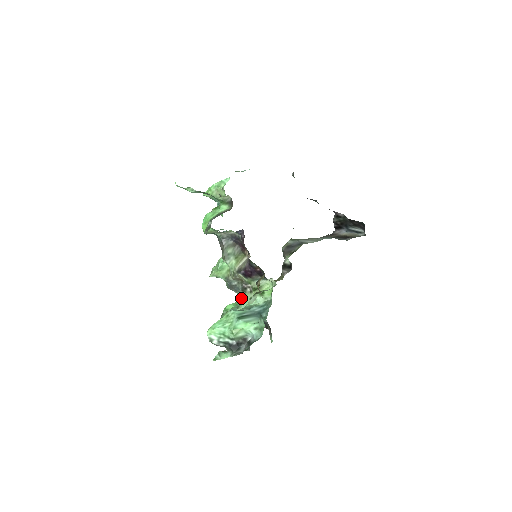
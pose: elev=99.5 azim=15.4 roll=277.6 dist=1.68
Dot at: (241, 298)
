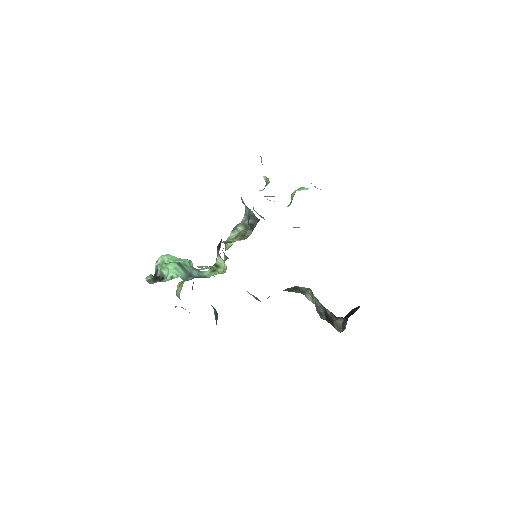
Dot at: occluded
